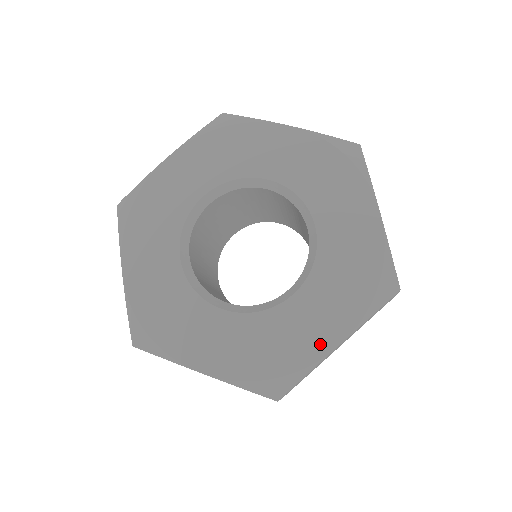
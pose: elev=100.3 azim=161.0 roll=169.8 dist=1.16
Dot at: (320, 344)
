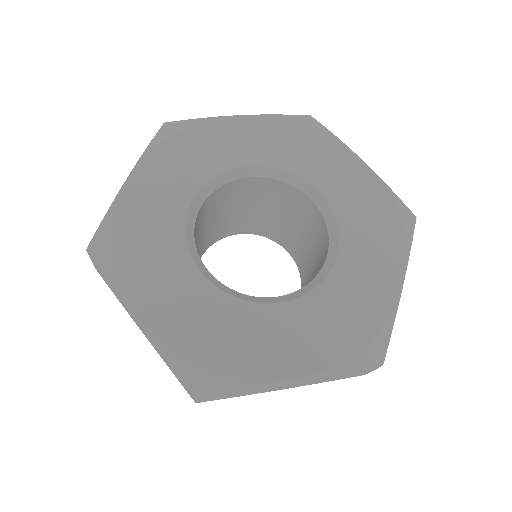
Dot at: (276, 365)
